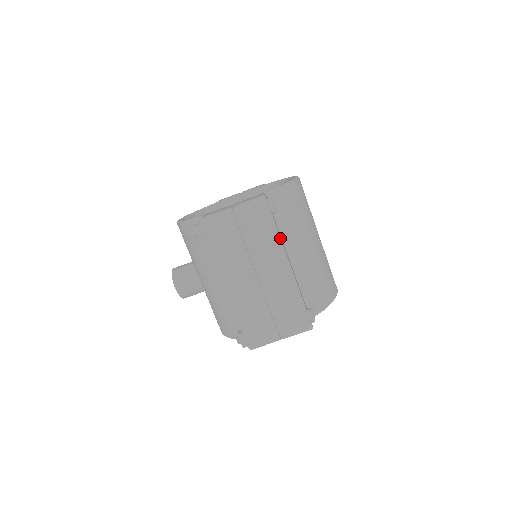
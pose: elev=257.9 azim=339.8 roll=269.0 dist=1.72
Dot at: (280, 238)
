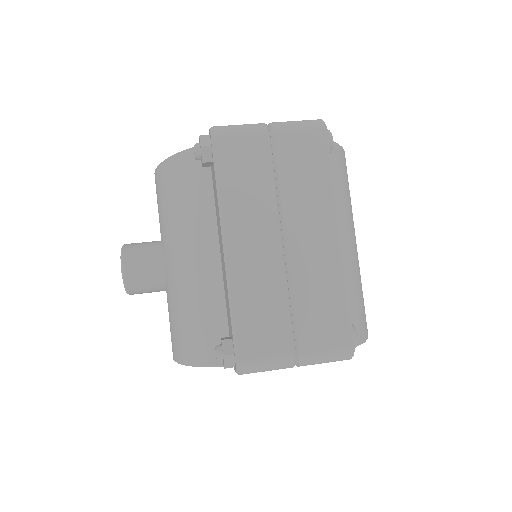
Dot at: (334, 187)
